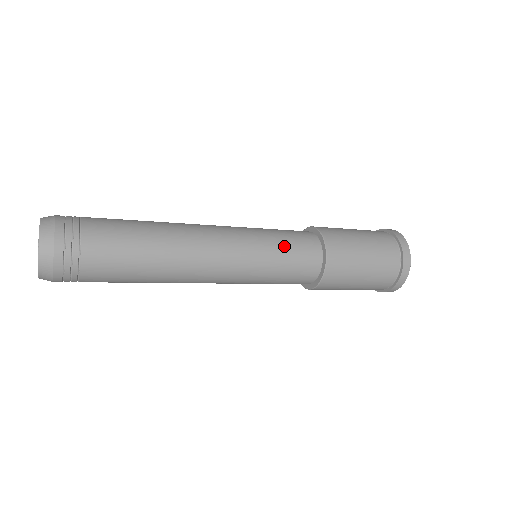
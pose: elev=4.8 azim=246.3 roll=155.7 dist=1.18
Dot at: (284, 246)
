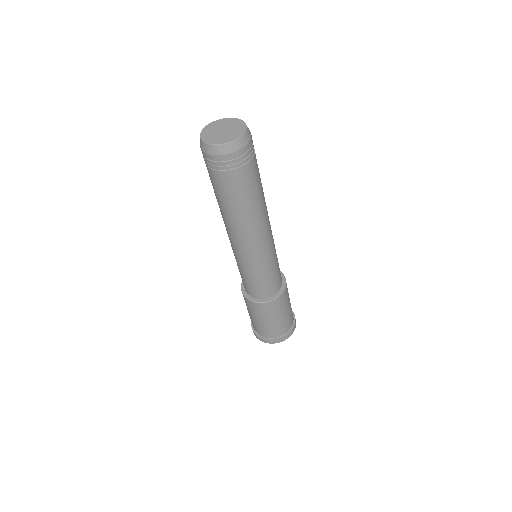
Dot at: occluded
